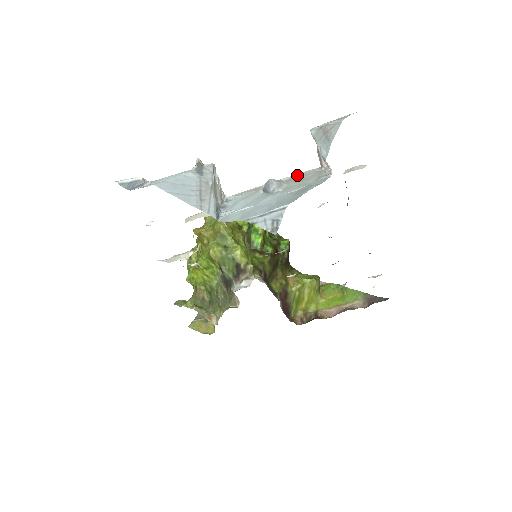
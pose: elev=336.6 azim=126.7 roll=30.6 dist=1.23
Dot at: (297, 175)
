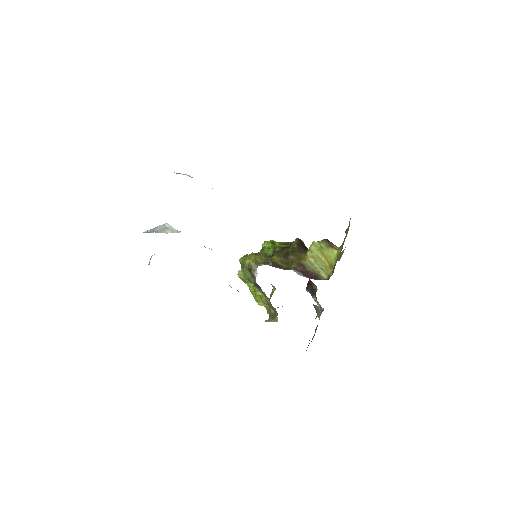
Dot at: occluded
